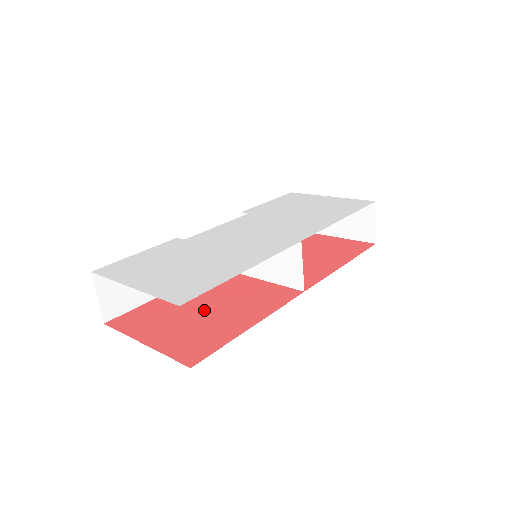
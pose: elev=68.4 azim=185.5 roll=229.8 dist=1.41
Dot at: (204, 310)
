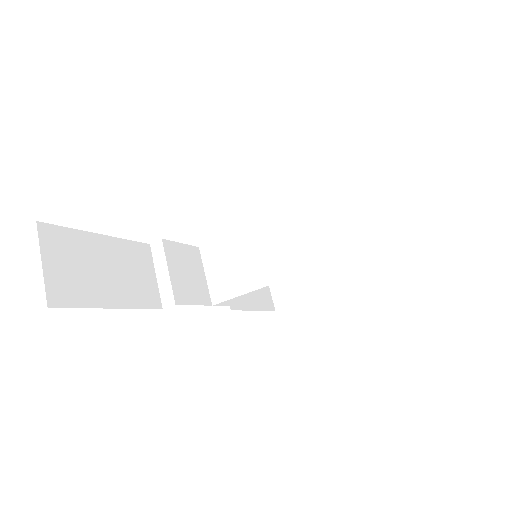
Dot at: occluded
